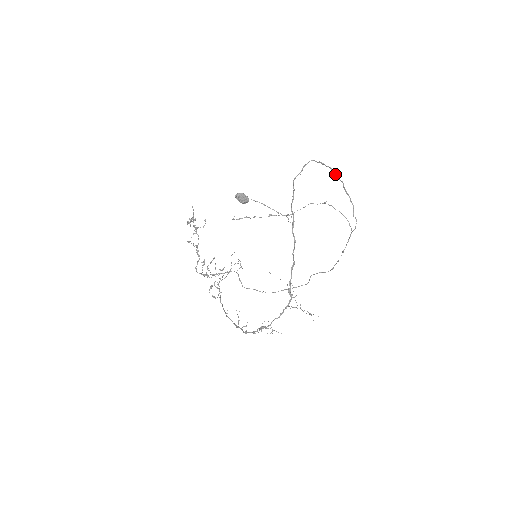
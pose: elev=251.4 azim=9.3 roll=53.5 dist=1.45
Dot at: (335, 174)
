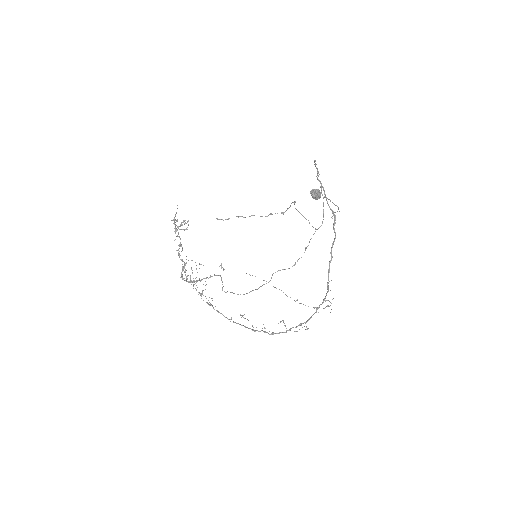
Dot at: occluded
